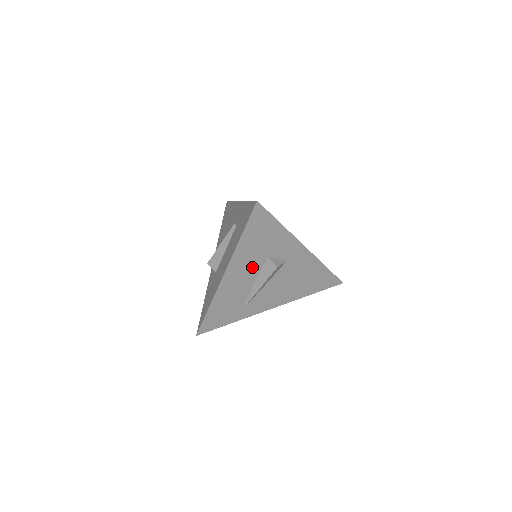
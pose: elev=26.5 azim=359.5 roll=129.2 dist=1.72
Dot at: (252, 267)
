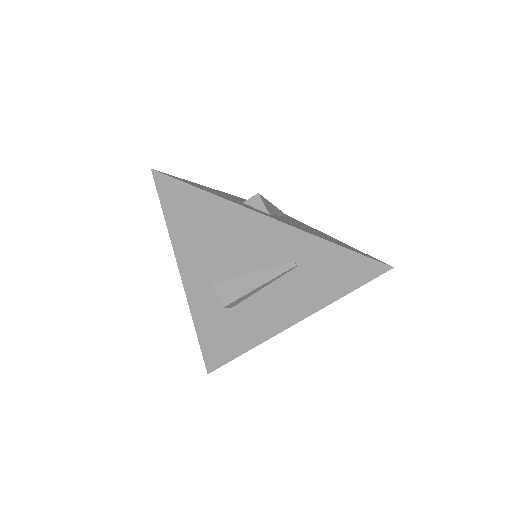
Dot at: occluded
